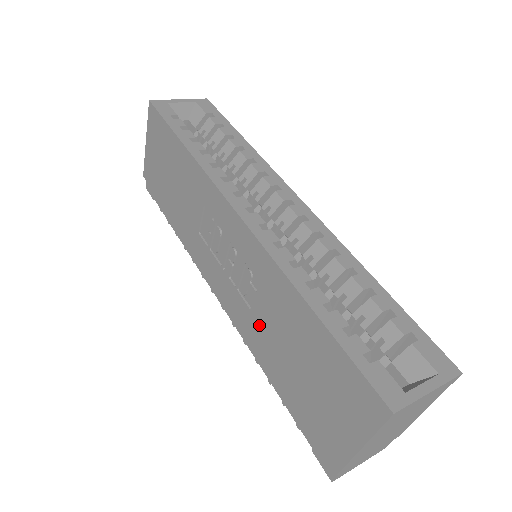
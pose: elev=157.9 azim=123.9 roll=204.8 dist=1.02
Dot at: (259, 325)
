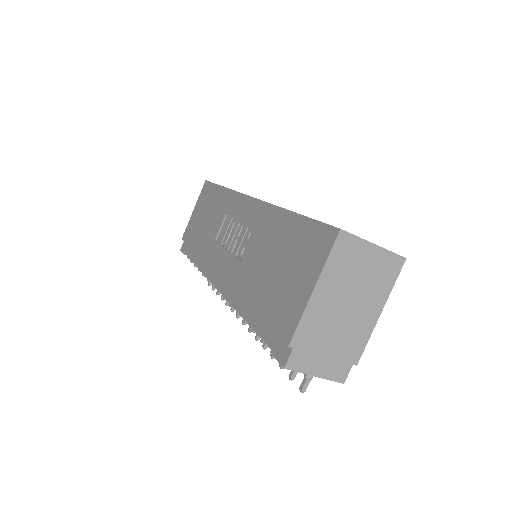
Dot at: (247, 267)
